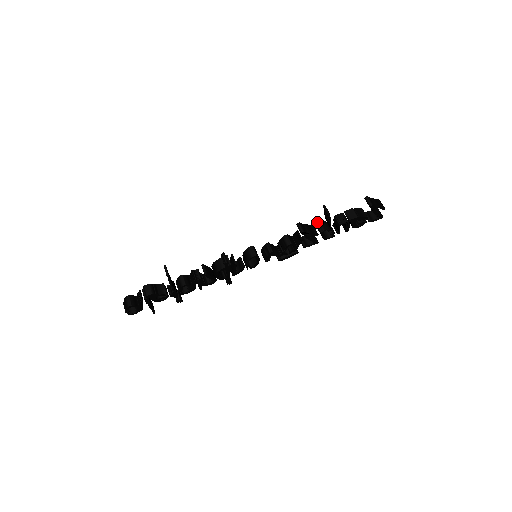
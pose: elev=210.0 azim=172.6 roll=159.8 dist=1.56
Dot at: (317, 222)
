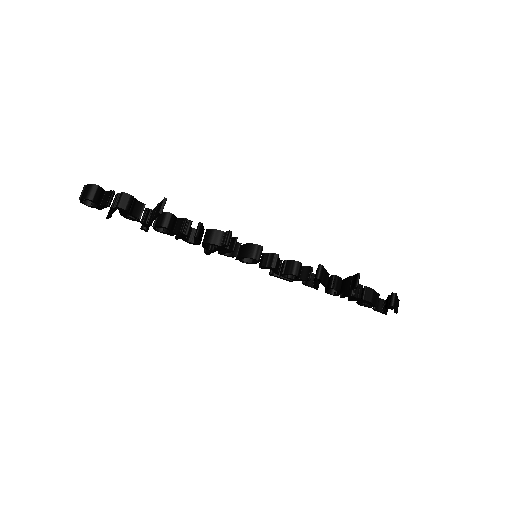
Dot at: (336, 275)
